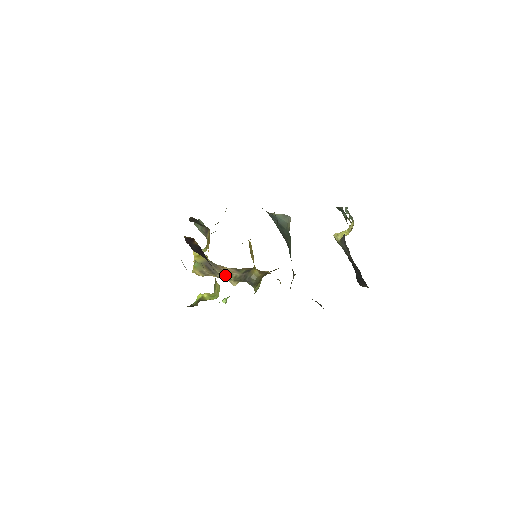
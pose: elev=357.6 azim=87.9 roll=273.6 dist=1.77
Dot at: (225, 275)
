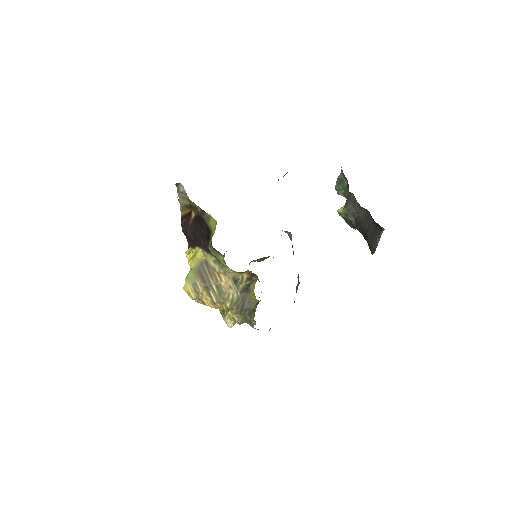
Dot at: (220, 295)
